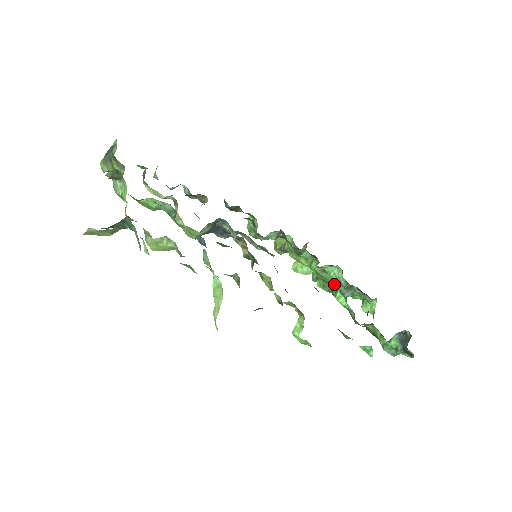
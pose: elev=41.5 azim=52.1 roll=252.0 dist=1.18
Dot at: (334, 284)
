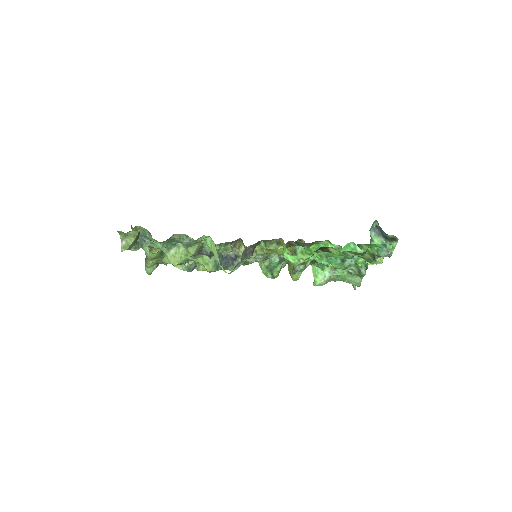
Dot at: (350, 276)
